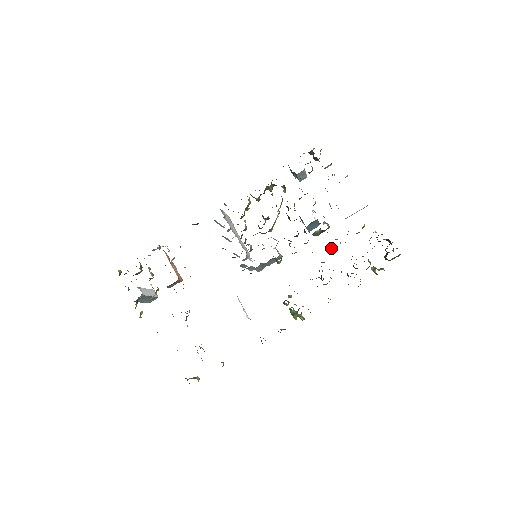
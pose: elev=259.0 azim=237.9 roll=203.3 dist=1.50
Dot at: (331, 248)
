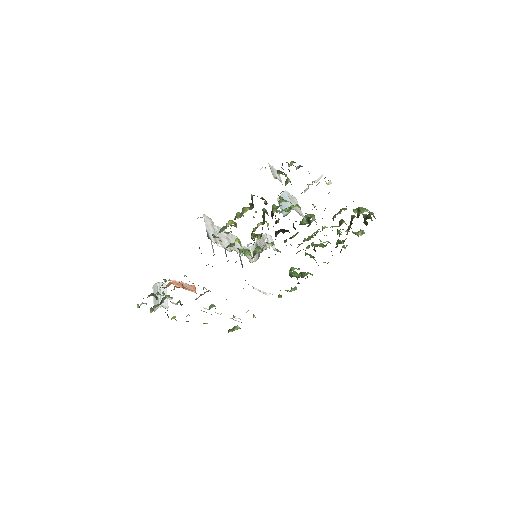
Dot at: occluded
